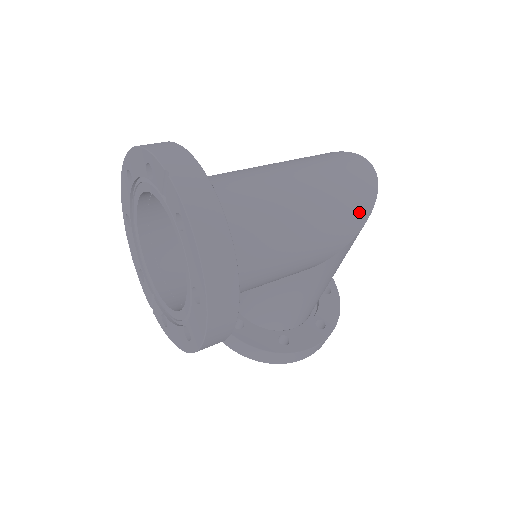
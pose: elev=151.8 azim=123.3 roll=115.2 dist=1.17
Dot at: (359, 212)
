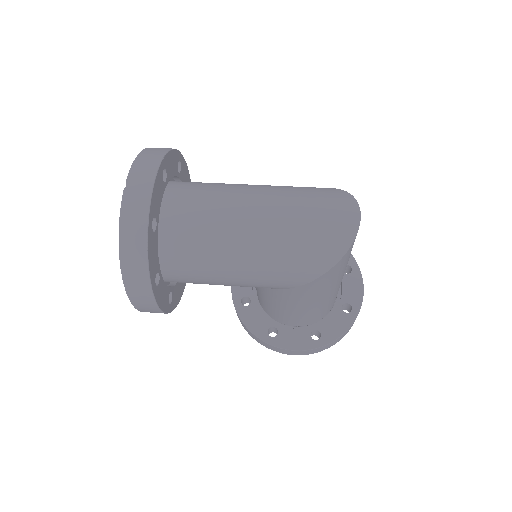
Dot at: (317, 261)
